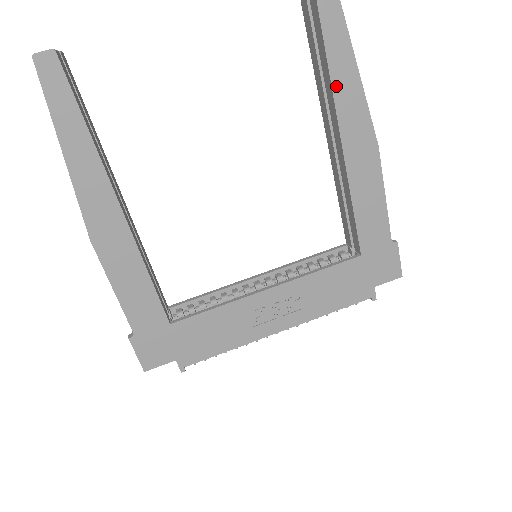
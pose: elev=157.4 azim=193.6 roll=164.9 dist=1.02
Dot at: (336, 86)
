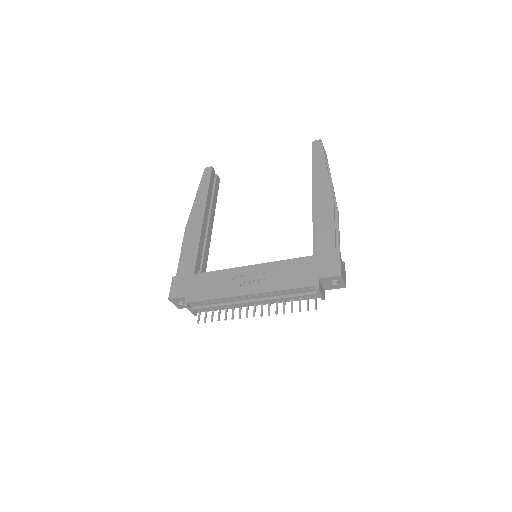
Dot at: (315, 175)
